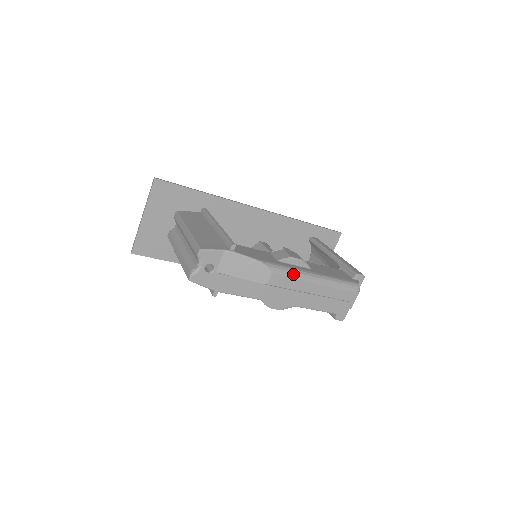
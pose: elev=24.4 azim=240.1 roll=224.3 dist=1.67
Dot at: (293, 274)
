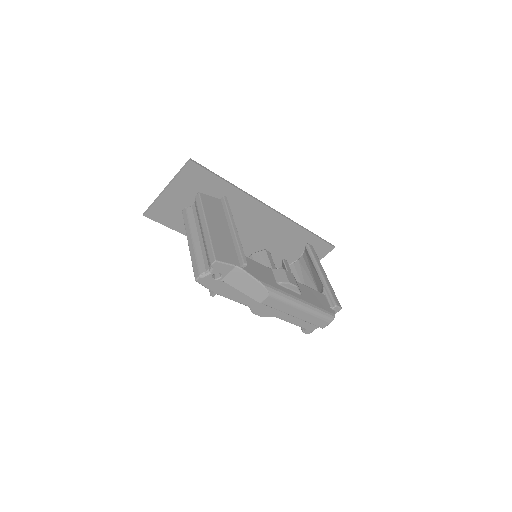
Dot at: (286, 300)
